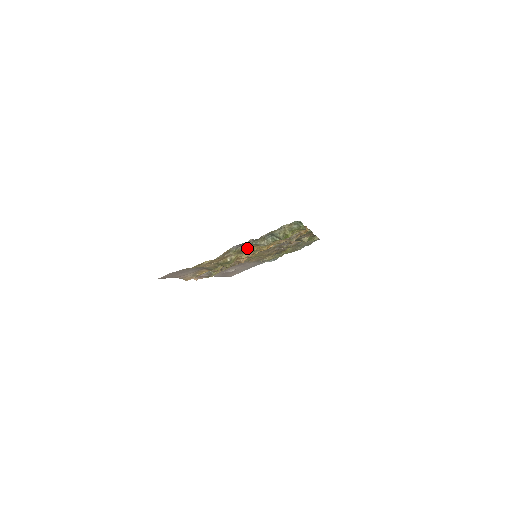
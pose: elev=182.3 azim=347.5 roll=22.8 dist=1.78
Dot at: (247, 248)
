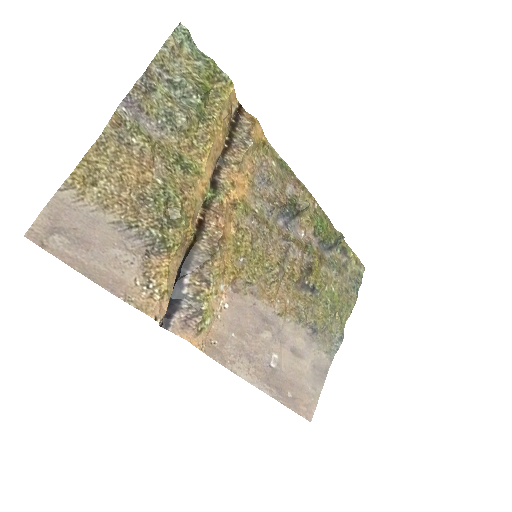
Dot at: (176, 154)
